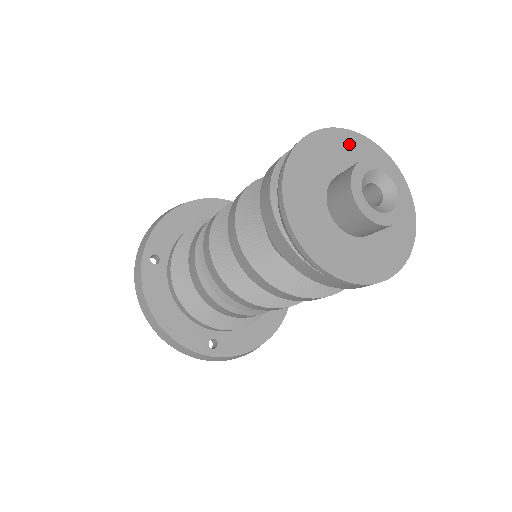
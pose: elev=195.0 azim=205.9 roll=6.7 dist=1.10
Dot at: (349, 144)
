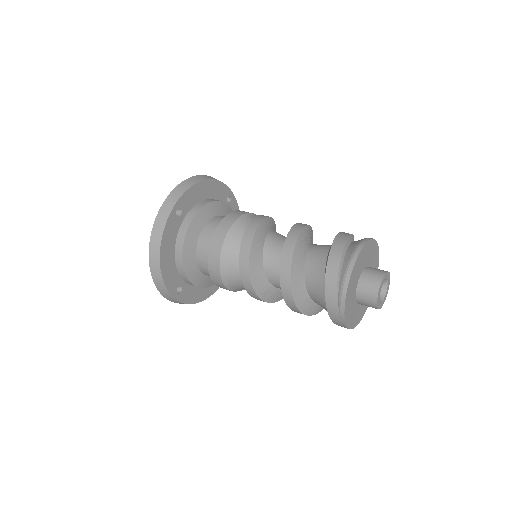
Dot at: (374, 251)
